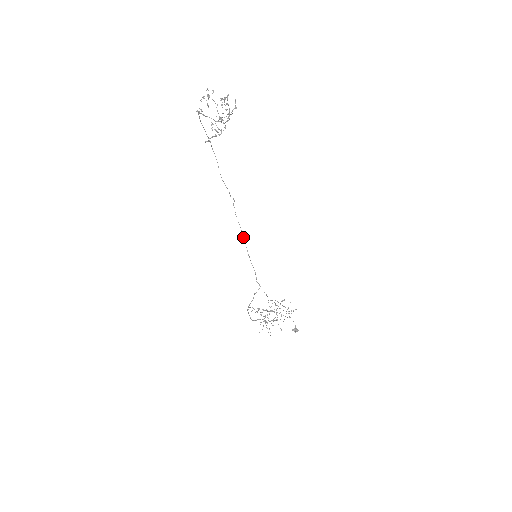
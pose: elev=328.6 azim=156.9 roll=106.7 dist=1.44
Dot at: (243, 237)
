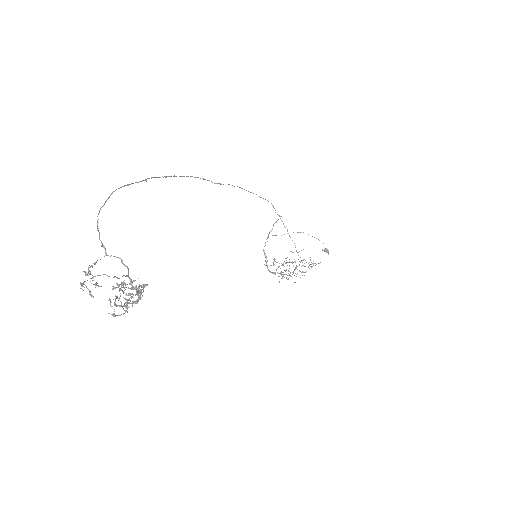
Dot at: occluded
